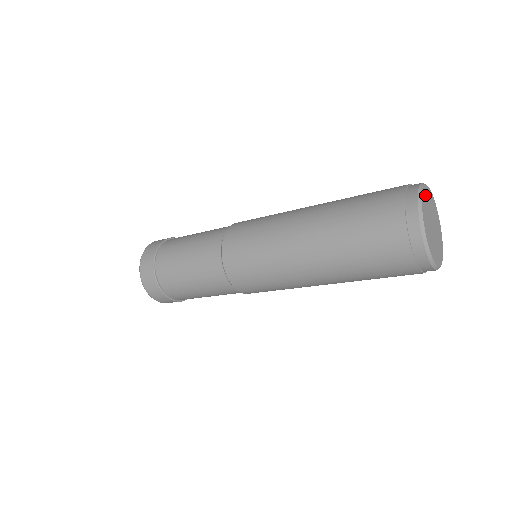
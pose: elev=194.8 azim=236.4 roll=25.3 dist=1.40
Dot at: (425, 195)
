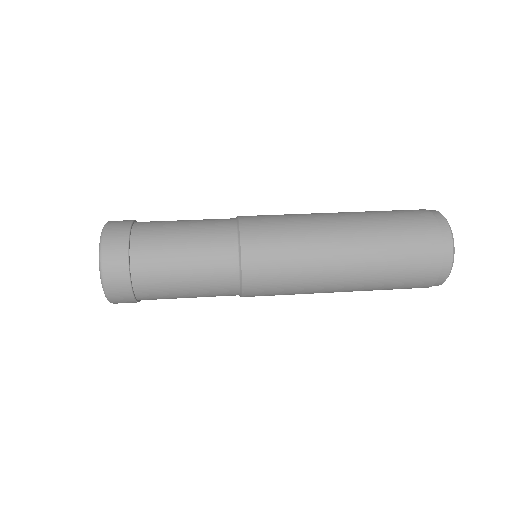
Dot at: occluded
